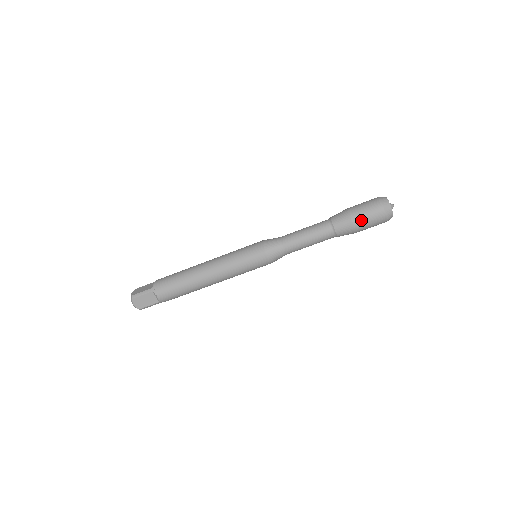
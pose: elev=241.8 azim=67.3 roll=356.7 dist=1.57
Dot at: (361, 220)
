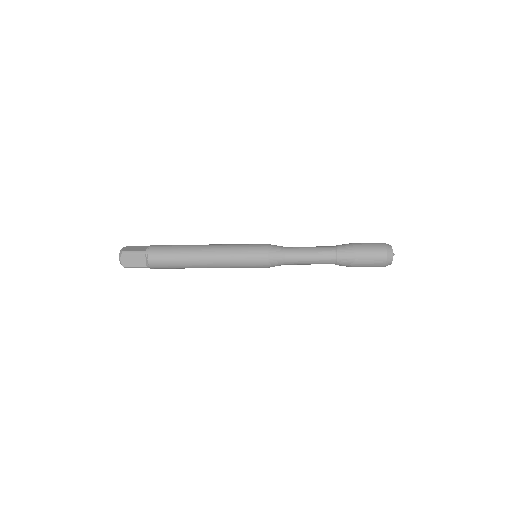
Dot at: occluded
